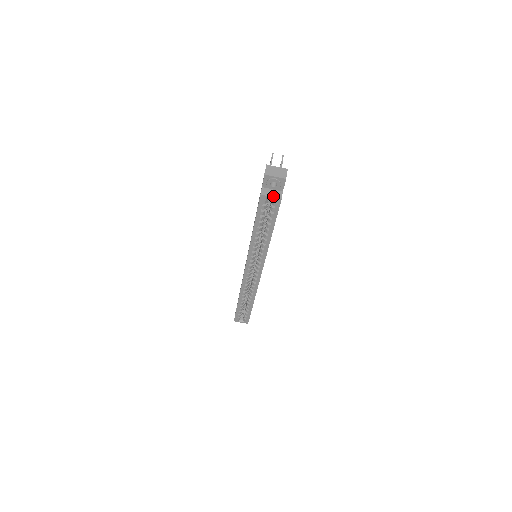
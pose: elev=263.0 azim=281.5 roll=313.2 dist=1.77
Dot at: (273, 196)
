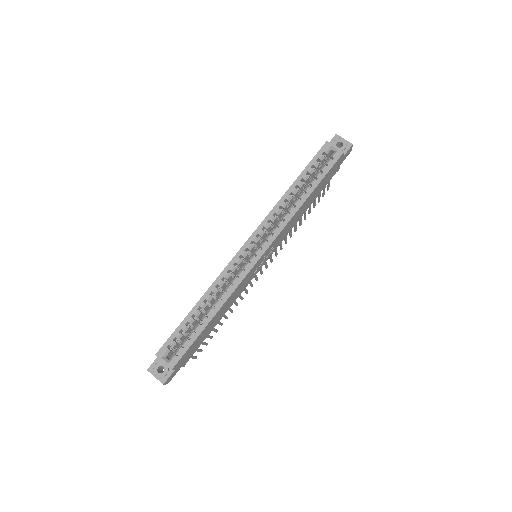
Dot at: (337, 148)
